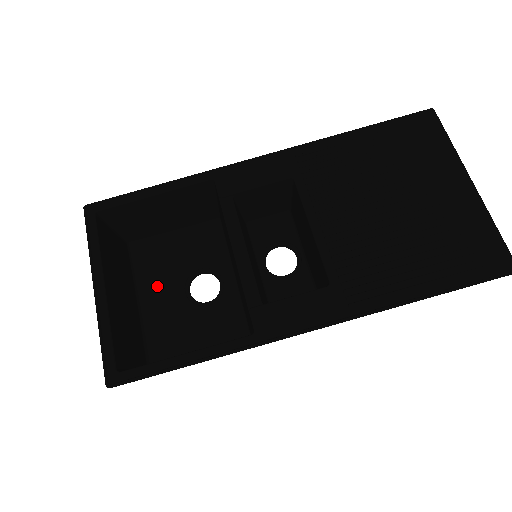
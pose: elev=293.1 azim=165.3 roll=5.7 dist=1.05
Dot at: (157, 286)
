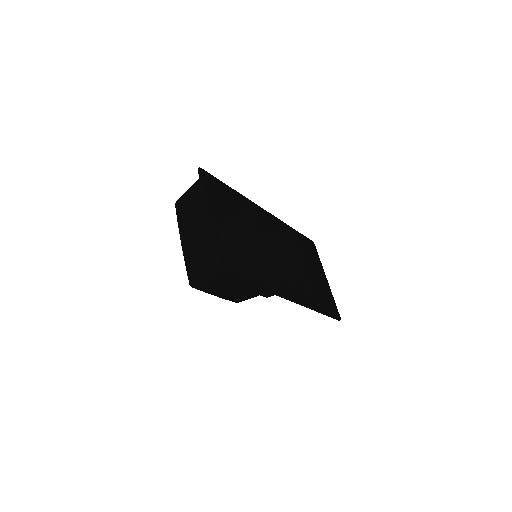
Dot at: occluded
